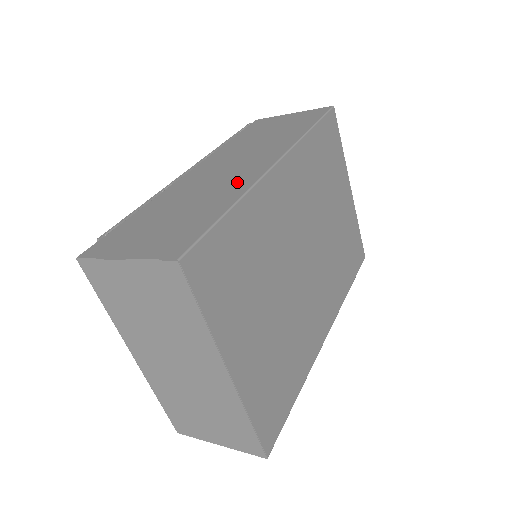
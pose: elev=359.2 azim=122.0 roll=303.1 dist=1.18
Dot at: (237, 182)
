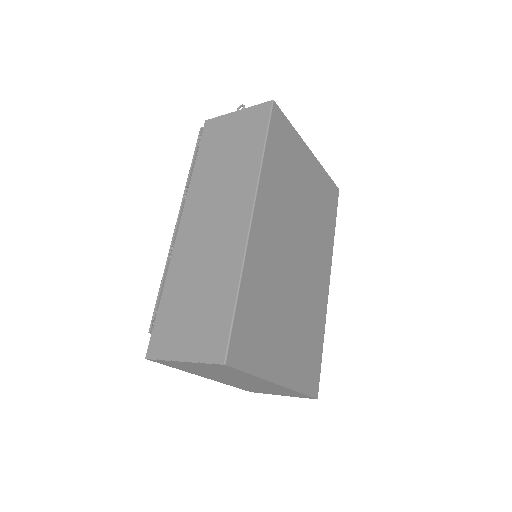
Dot at: (229, 251)
